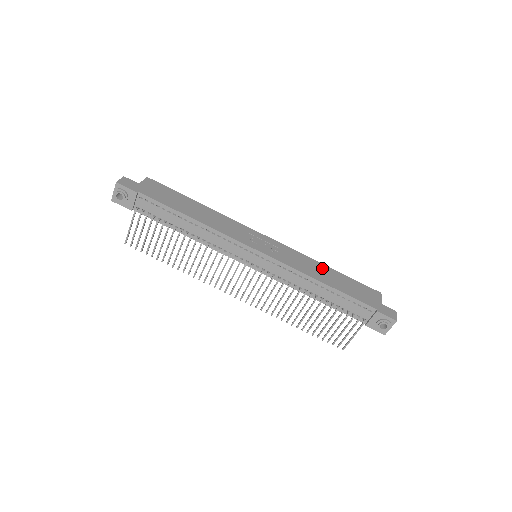
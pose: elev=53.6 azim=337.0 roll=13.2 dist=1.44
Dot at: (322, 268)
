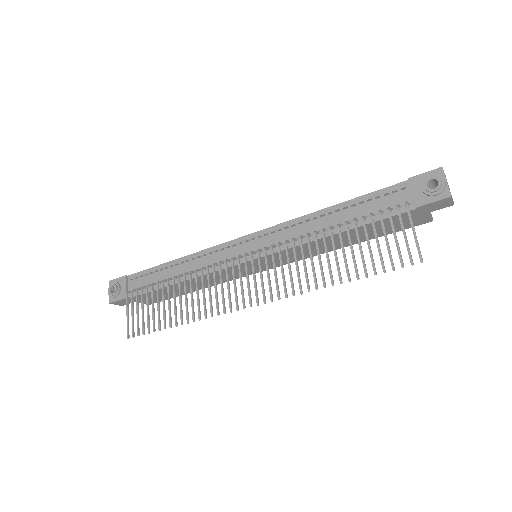
Dot at: occluded
